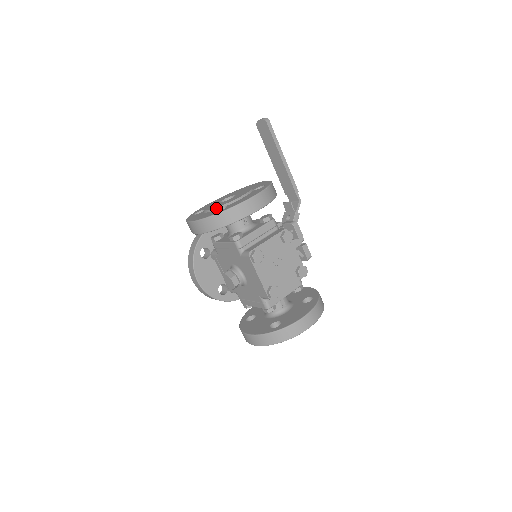
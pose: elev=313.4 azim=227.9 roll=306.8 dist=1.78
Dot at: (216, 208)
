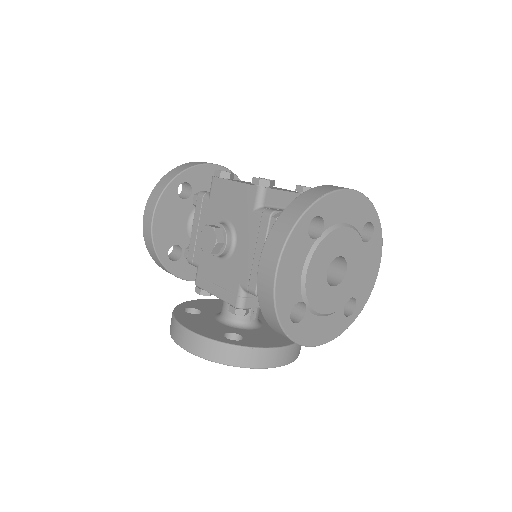
Dot at: occluded
